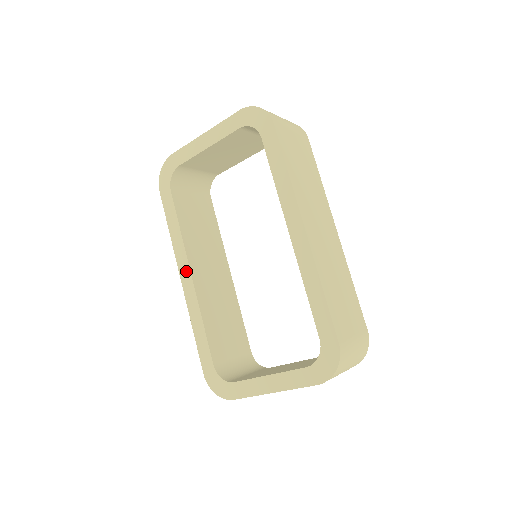
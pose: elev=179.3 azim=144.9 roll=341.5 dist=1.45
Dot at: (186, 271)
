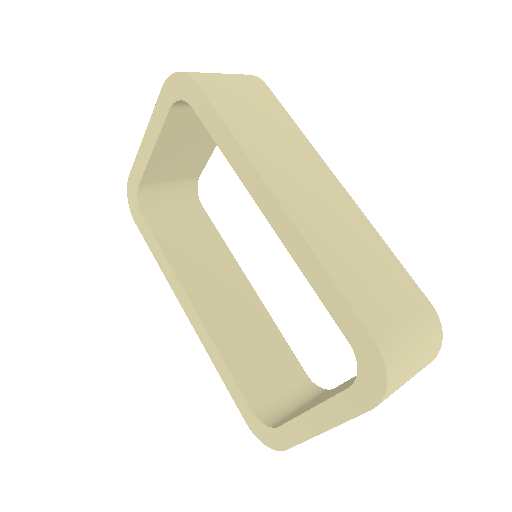
Dot at: (187, 303)
